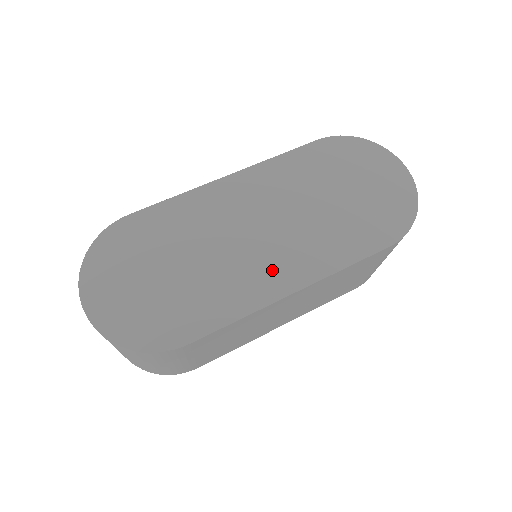
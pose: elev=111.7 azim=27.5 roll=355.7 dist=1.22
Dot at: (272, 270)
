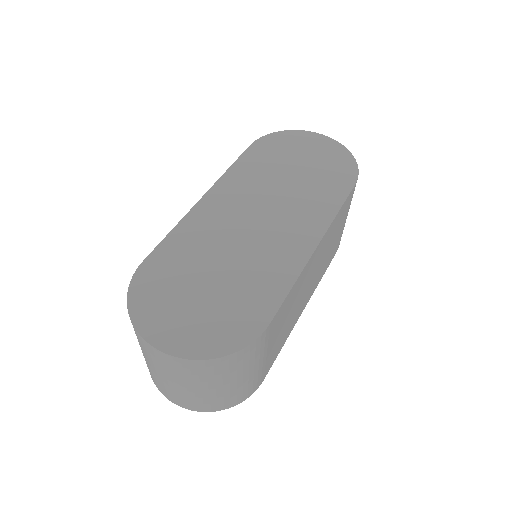
Dot at: (289, 240)
